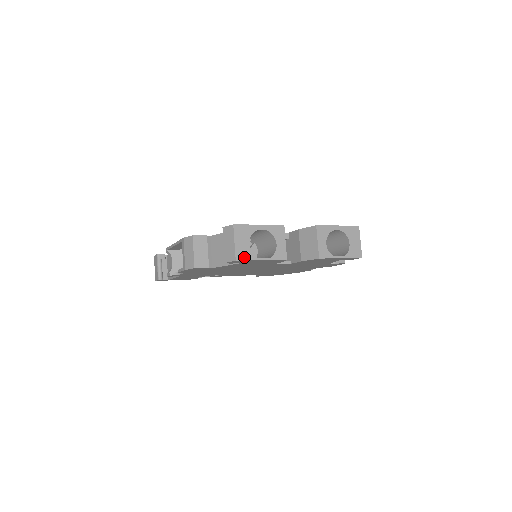
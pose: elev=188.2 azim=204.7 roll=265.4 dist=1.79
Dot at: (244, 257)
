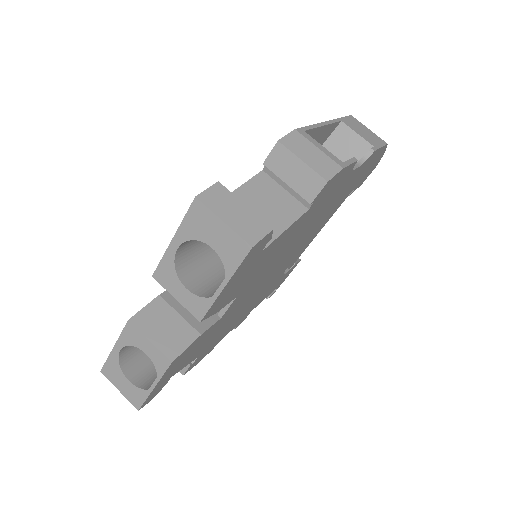
Dot at: (139, 400)
